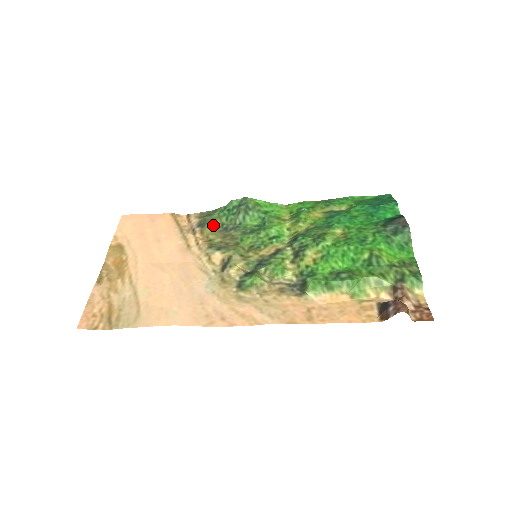
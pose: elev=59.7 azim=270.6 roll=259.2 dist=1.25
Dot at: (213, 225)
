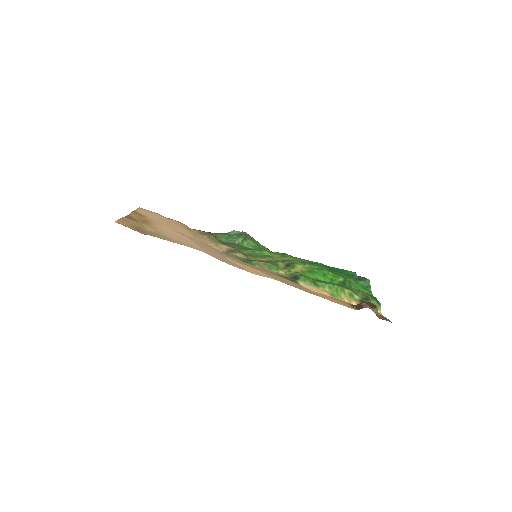
Dot at: (216, 238)
